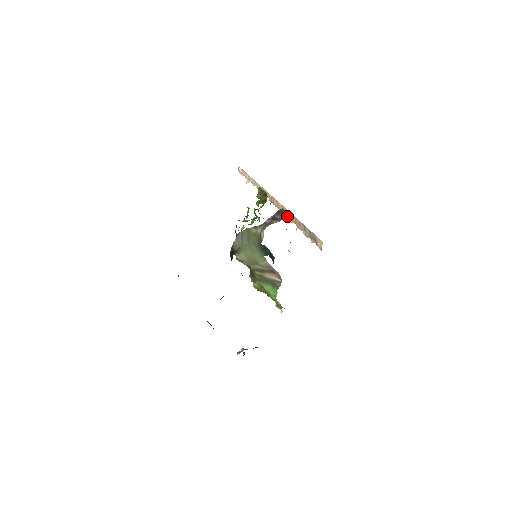
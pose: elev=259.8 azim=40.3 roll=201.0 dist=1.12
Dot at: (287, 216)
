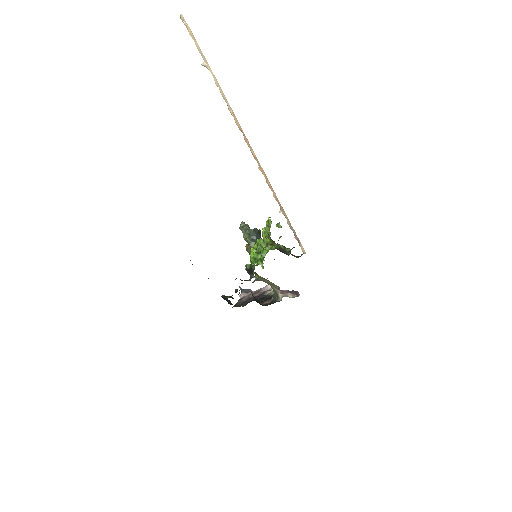
Dot at: (270, 188)
